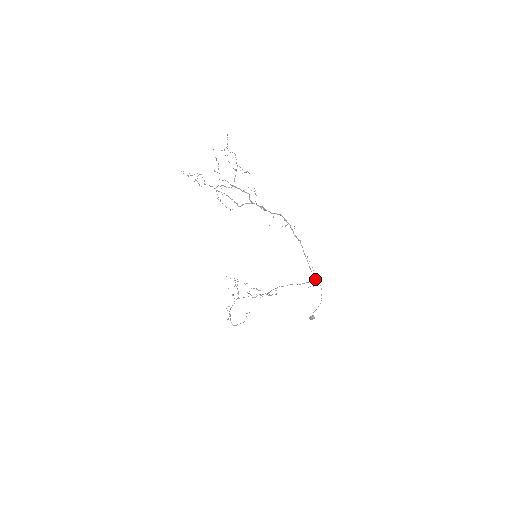
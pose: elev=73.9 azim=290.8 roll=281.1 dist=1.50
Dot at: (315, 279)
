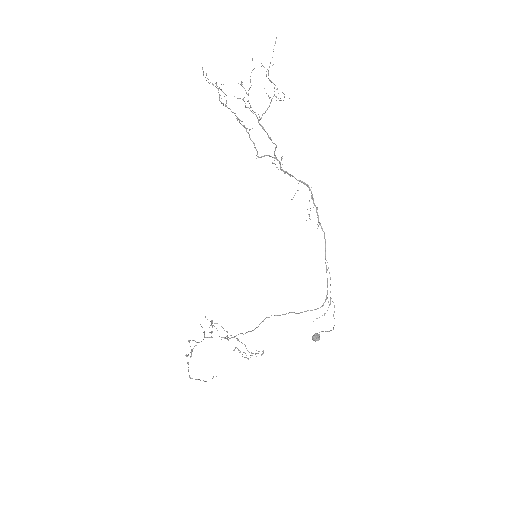
Dot at: (329, 304)
